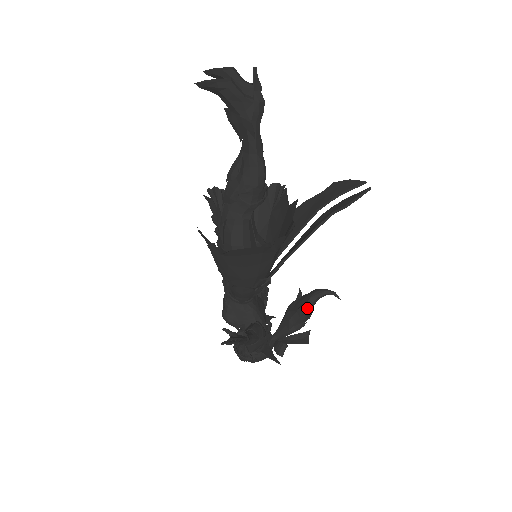
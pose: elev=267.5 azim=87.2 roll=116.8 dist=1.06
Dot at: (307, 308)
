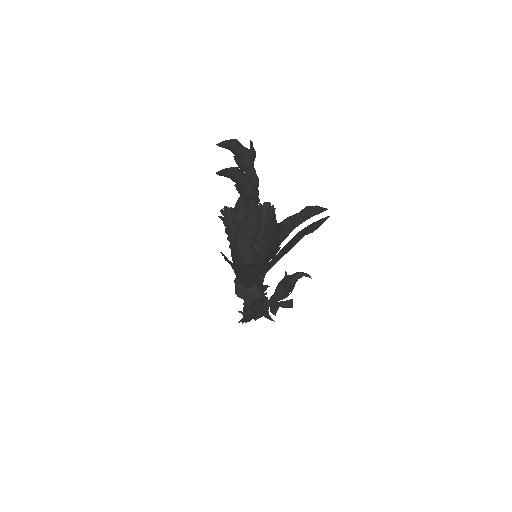
Dot at: (291, 286)
